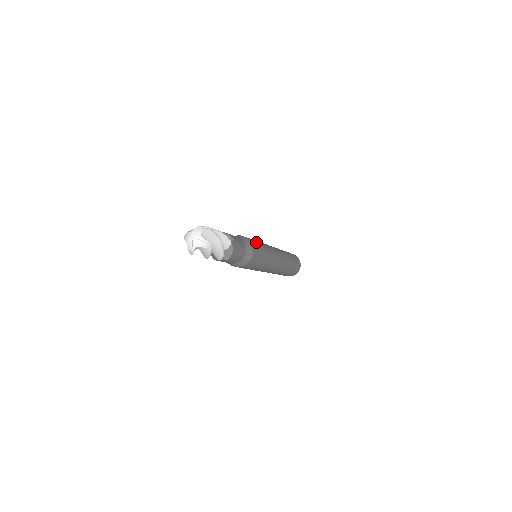
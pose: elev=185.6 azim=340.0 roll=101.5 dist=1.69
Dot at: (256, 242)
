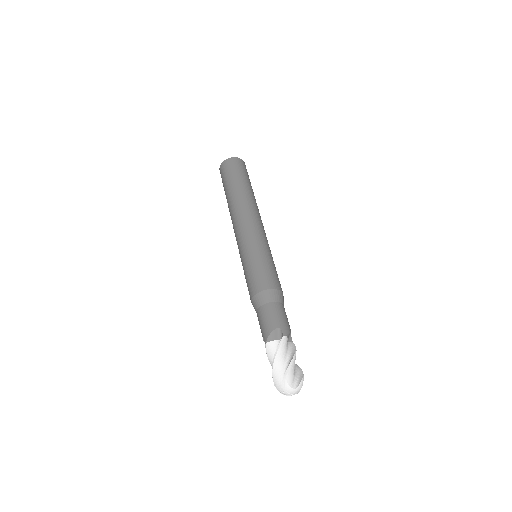
Dot at: (259, 272)
